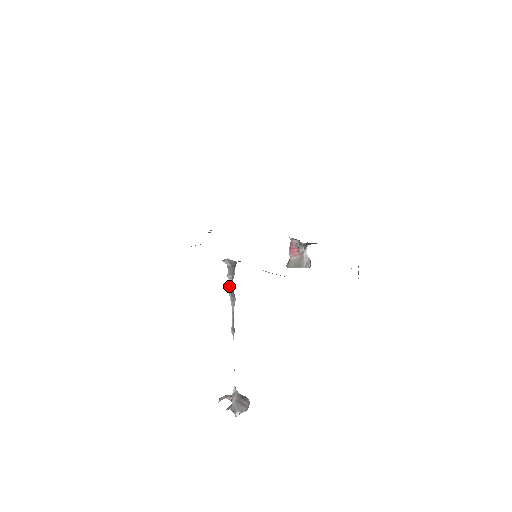
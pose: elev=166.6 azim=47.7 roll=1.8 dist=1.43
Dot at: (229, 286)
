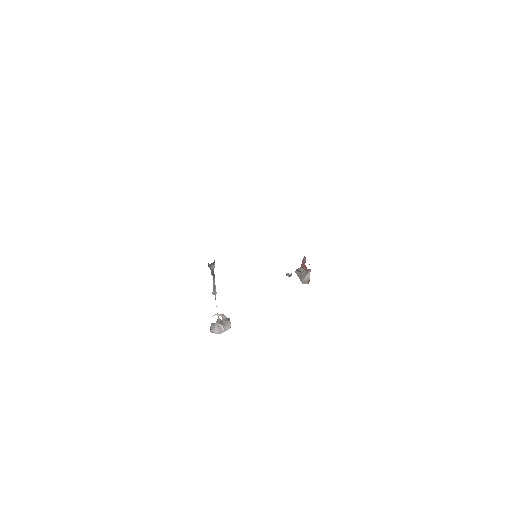
Dot at: (211, 270)
